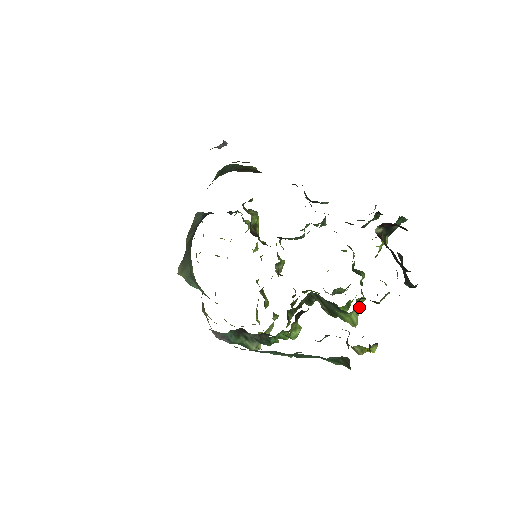
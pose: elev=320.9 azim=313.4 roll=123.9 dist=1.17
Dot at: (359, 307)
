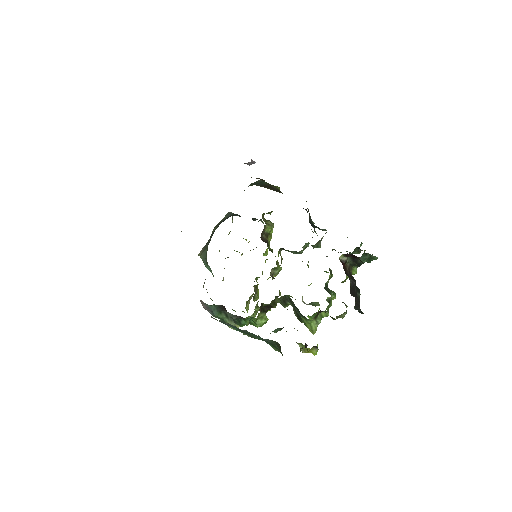
Dot at: (321, 319)
